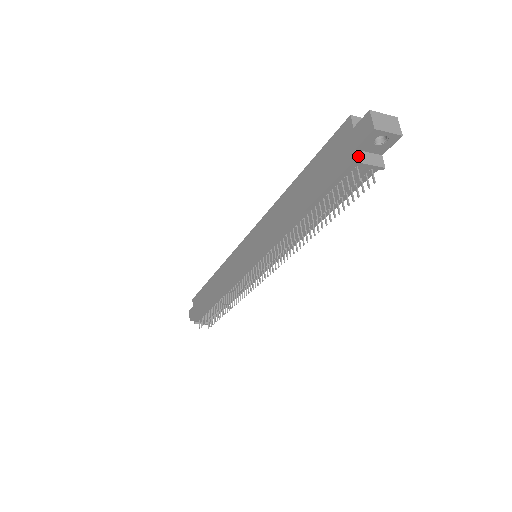
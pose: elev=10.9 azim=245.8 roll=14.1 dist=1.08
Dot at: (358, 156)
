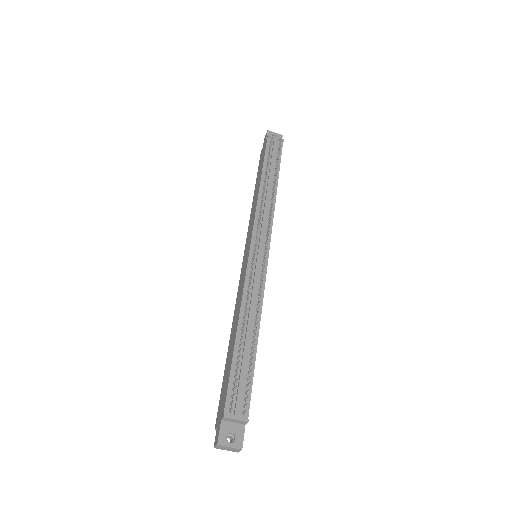
Dot at: (268, 138)
